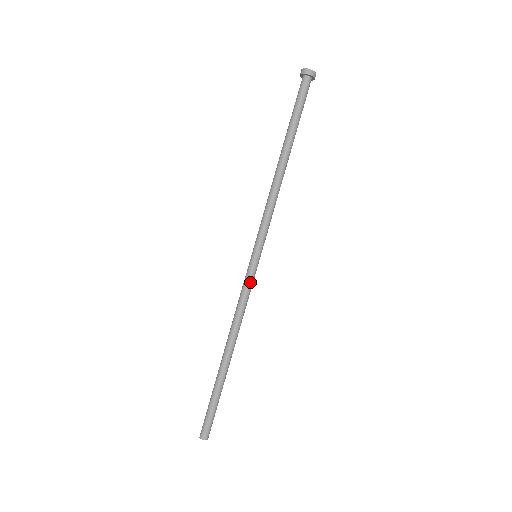
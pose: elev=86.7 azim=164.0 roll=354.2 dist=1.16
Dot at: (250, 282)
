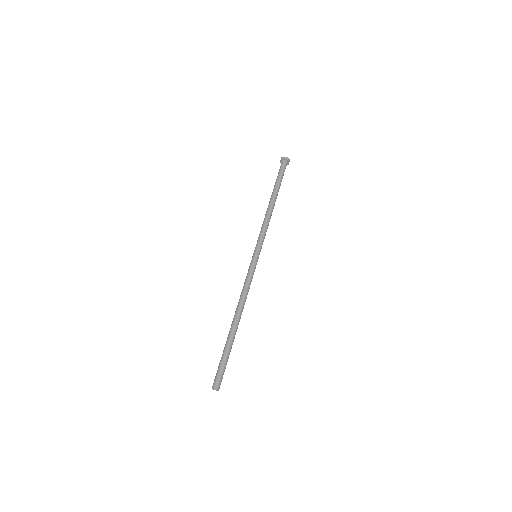
Dot at: (251, 270)
